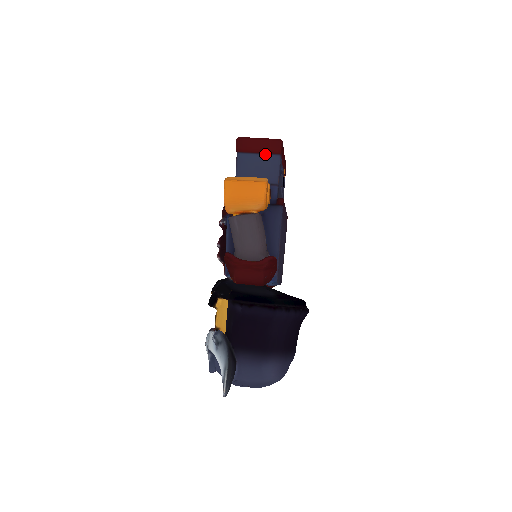
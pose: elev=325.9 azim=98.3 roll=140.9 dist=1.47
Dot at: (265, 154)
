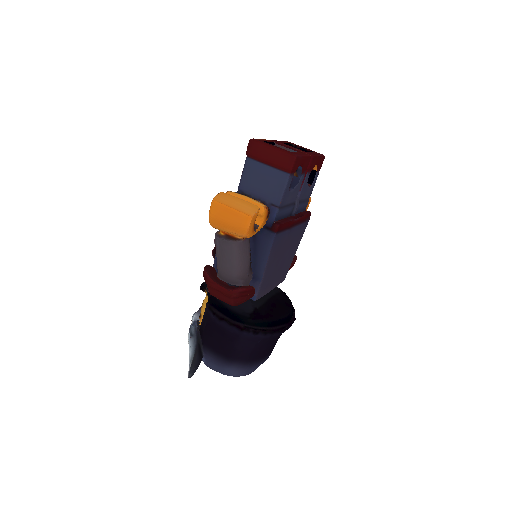
Dot at: (274, 168)
